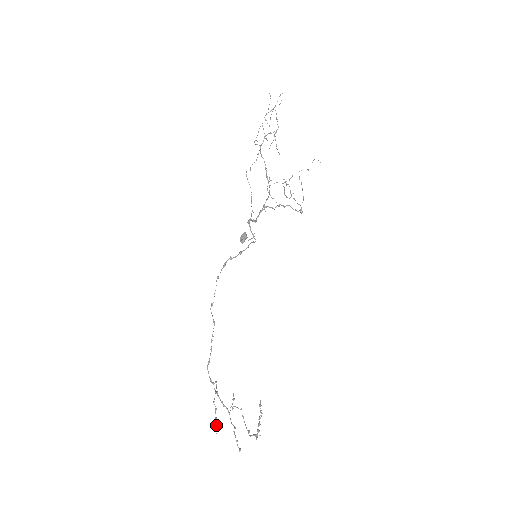
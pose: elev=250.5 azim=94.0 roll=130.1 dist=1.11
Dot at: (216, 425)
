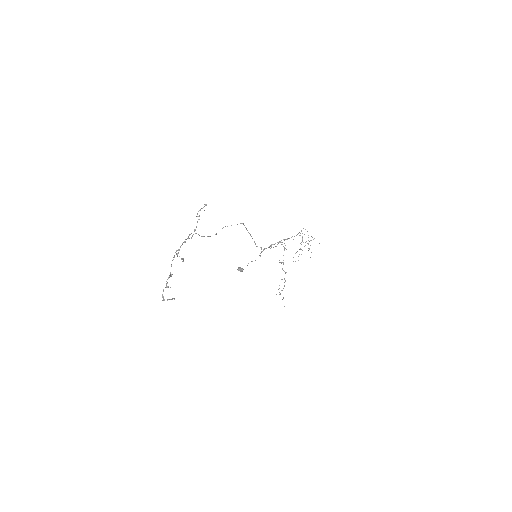
Dot at: occluded
